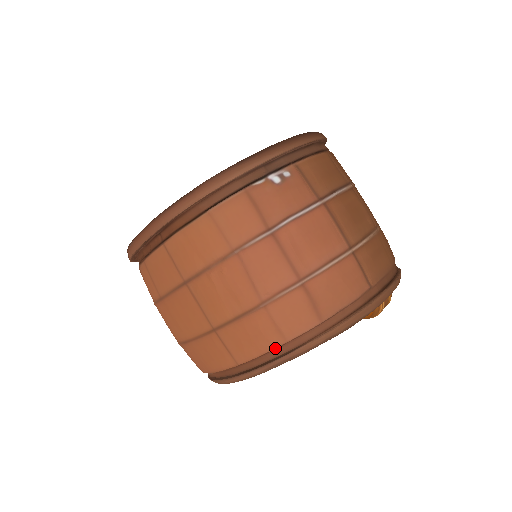
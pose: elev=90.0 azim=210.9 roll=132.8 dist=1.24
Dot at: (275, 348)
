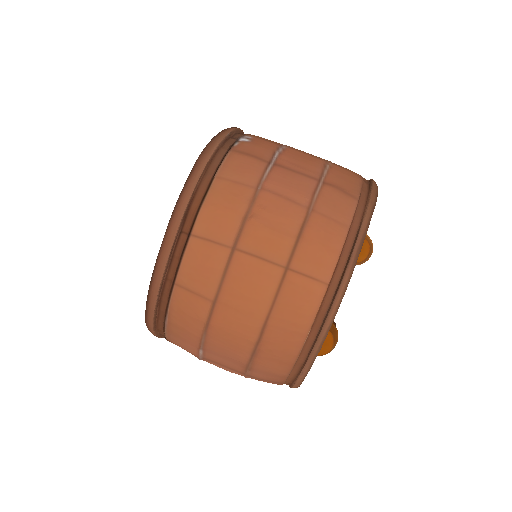
Dot at: (345, 239)
